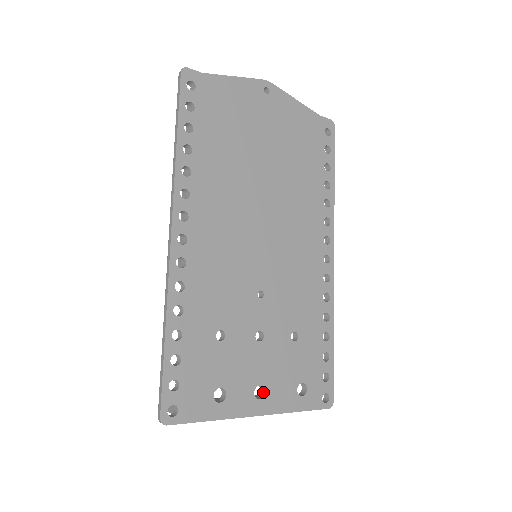
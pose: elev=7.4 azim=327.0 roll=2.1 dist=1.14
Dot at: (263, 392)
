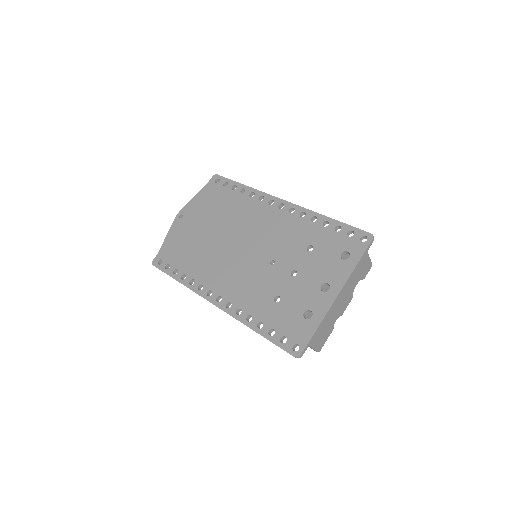
Dot at: (328, 285)
